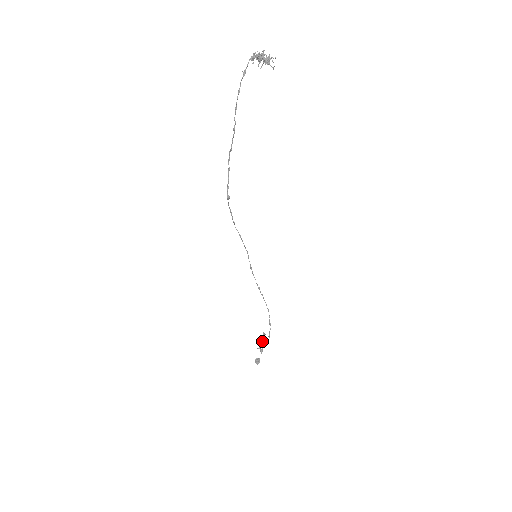
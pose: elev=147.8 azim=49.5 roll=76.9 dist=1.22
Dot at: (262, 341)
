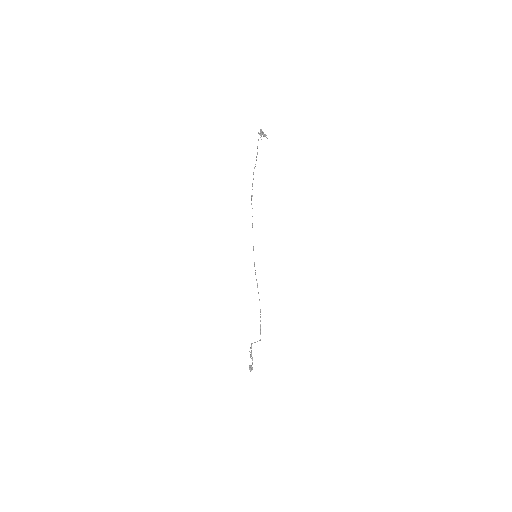
Dot at: (251, 352)
